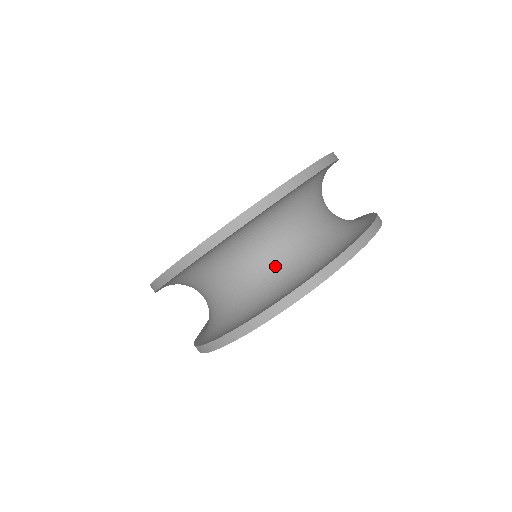
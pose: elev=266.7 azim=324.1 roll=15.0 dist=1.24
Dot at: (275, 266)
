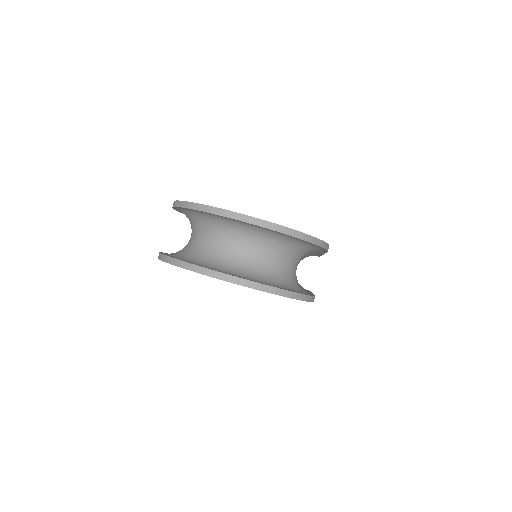
Dot at: (203, 249)
